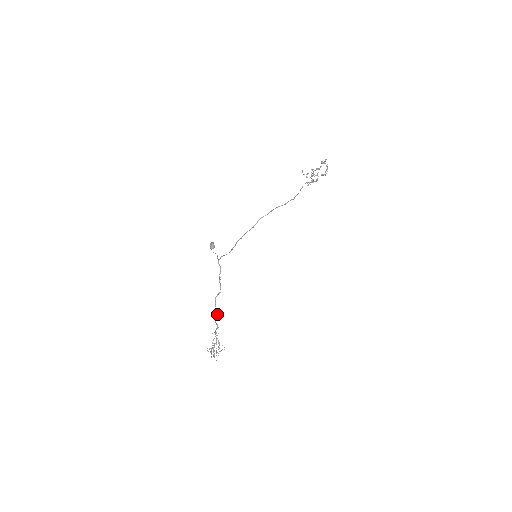
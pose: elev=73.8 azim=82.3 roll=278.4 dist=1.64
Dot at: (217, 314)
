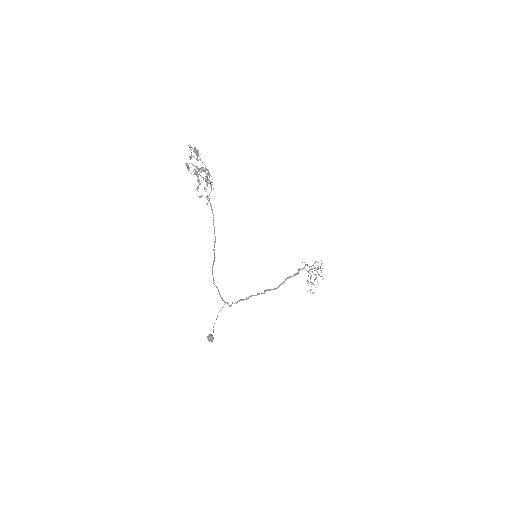
Dot at: (284, 281)
